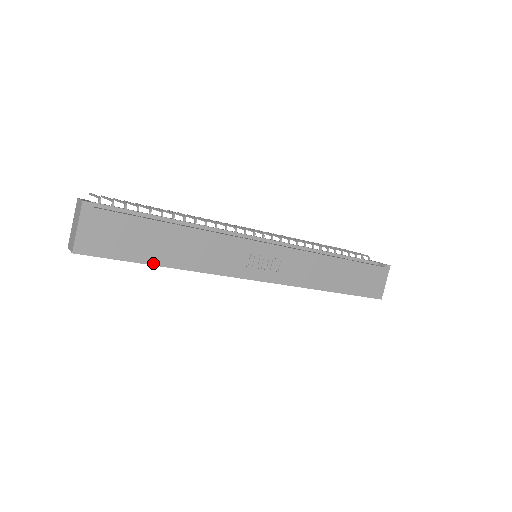
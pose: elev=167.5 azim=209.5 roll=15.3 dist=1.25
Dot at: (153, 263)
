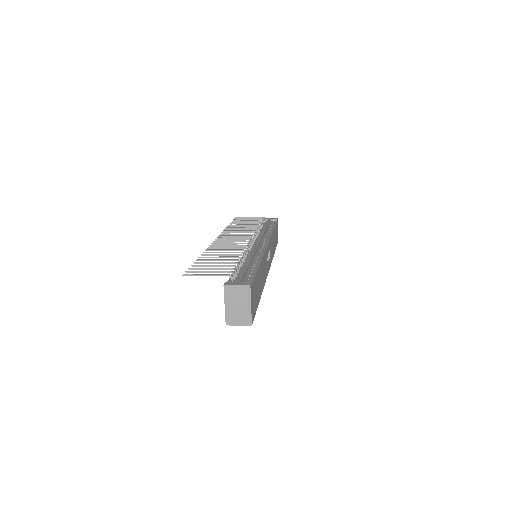
Dot at: (259, 300)
